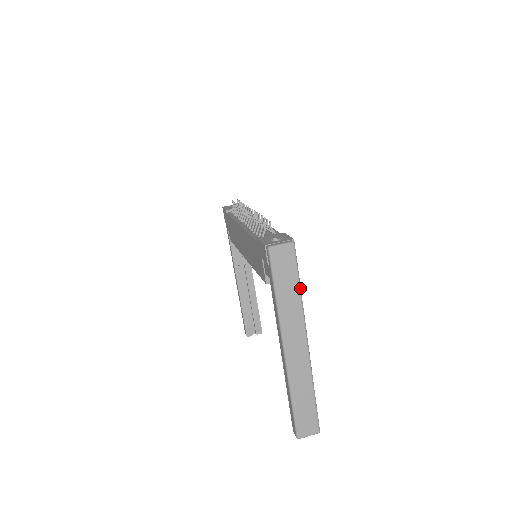
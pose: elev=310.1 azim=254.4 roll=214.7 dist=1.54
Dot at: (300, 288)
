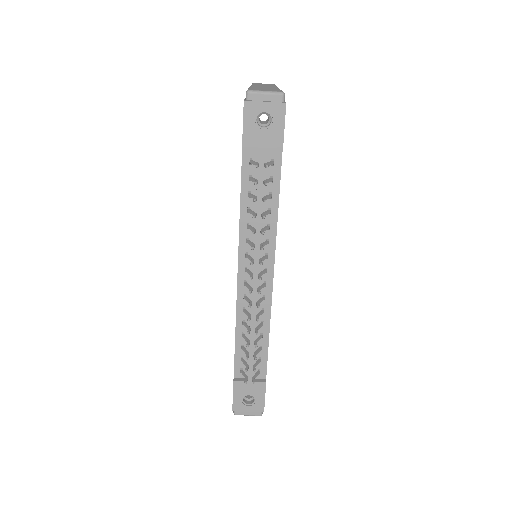
Dot at: occluded
